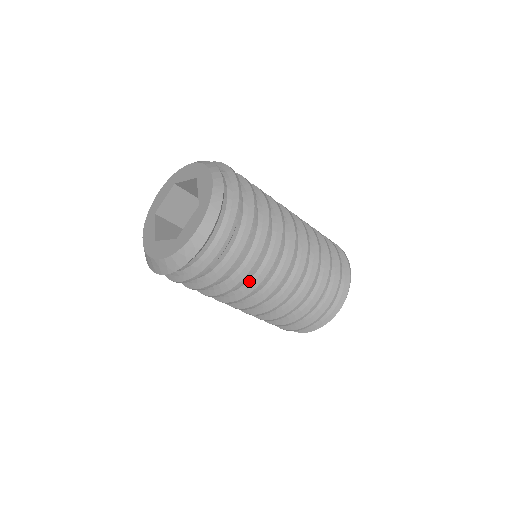
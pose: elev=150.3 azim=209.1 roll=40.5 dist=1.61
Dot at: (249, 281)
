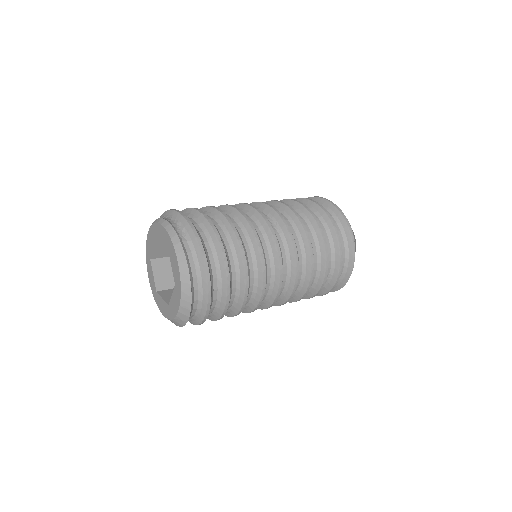
Dot at: (245, 306)
